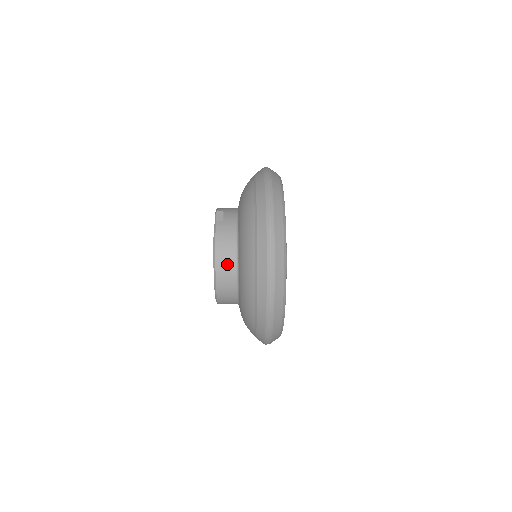
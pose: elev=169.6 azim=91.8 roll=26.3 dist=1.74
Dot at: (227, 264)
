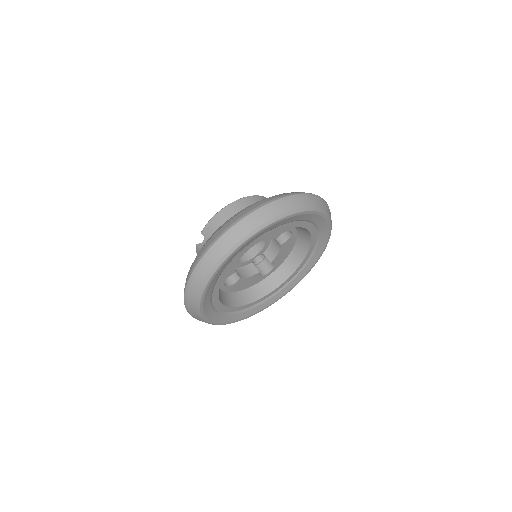
Dot at: occluded
